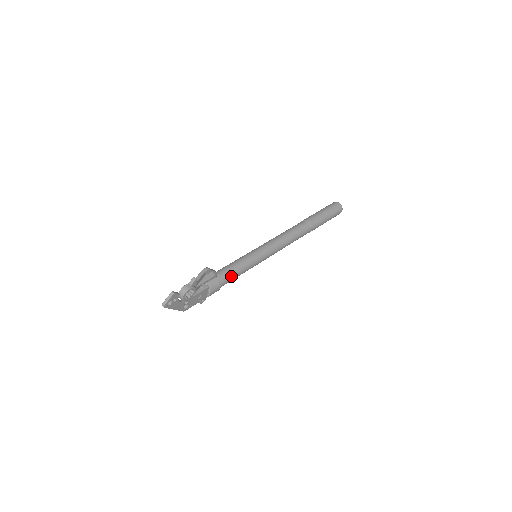
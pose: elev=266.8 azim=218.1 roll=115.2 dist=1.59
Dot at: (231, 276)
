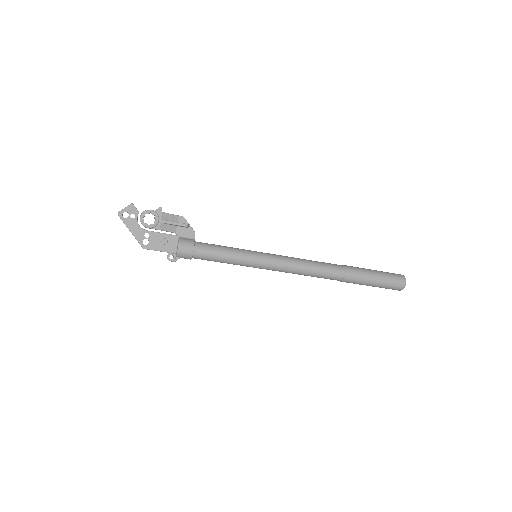
Dot at: (212, 248)
